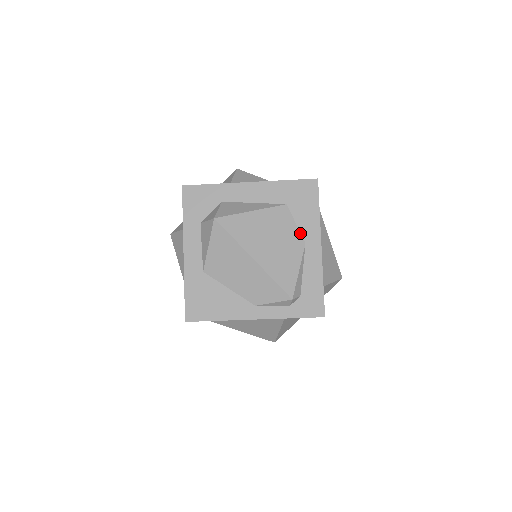
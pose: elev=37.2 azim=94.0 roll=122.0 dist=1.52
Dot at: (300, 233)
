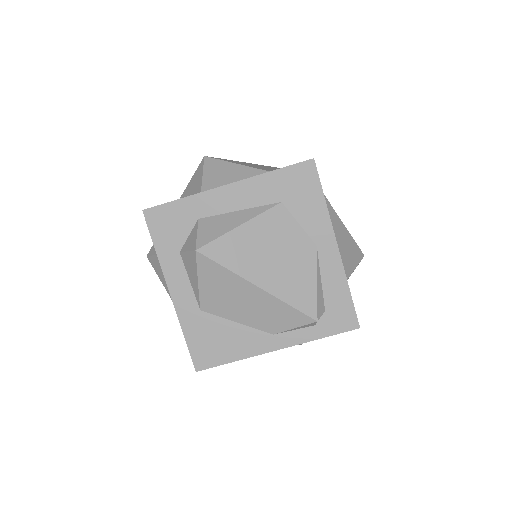
Dot at: (307, 235)
